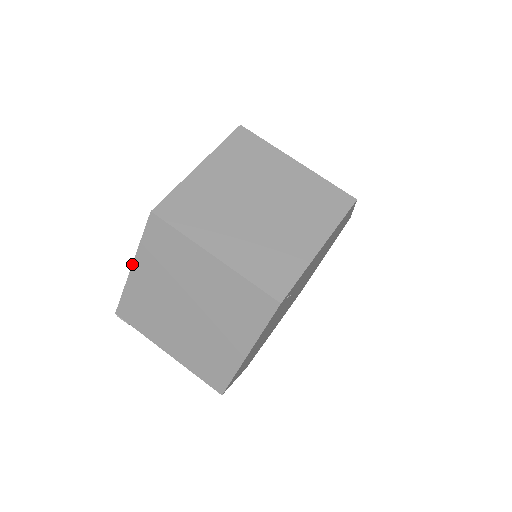
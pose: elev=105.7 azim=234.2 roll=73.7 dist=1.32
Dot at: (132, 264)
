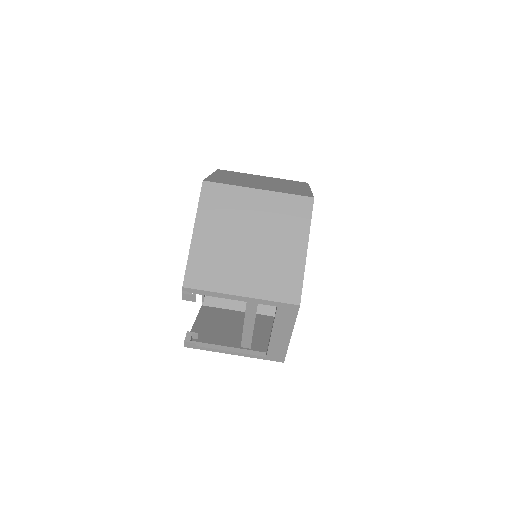
Dot at: (193, 230)
